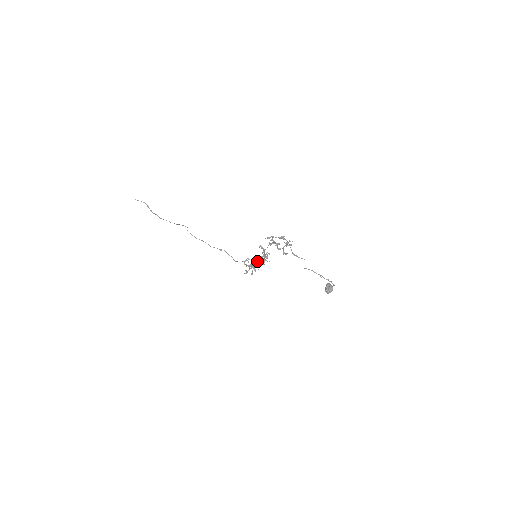
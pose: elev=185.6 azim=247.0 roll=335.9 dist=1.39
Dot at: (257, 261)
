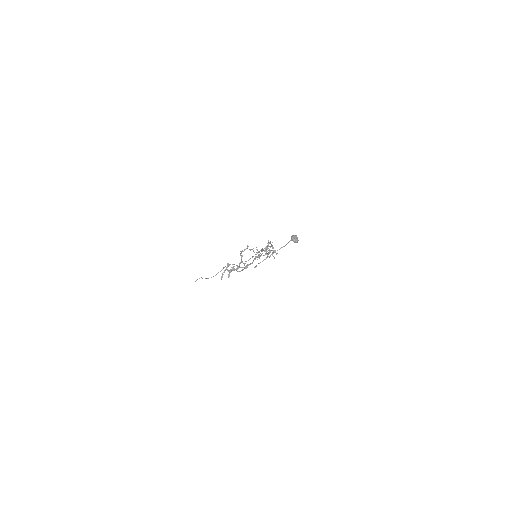
Dot at: occluded
